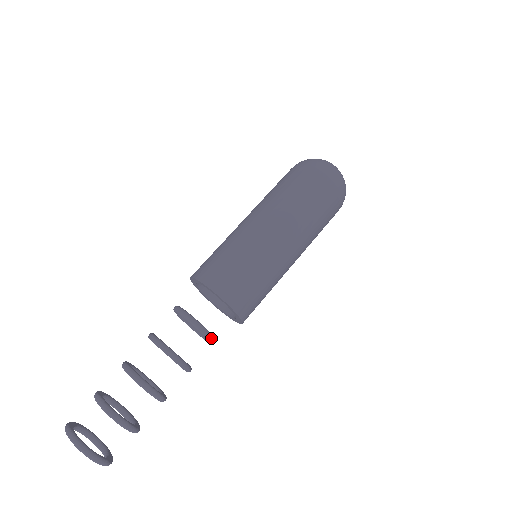
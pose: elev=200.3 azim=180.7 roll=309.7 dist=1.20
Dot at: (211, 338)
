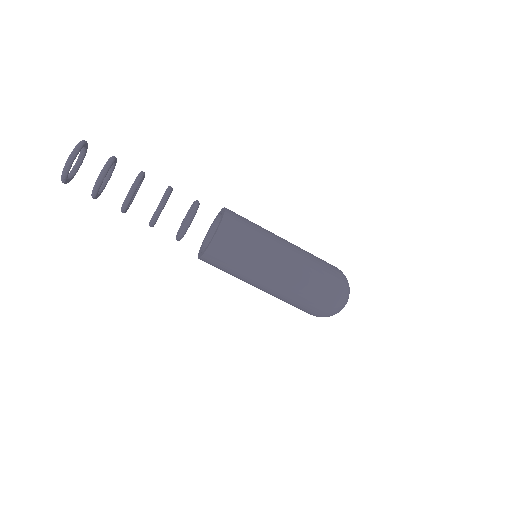
Dot at: (187, 226)
